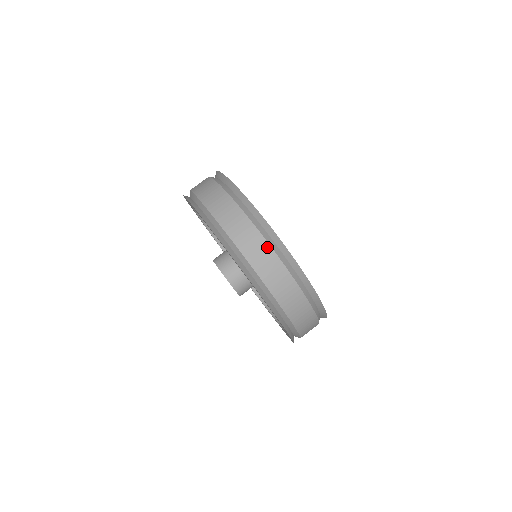
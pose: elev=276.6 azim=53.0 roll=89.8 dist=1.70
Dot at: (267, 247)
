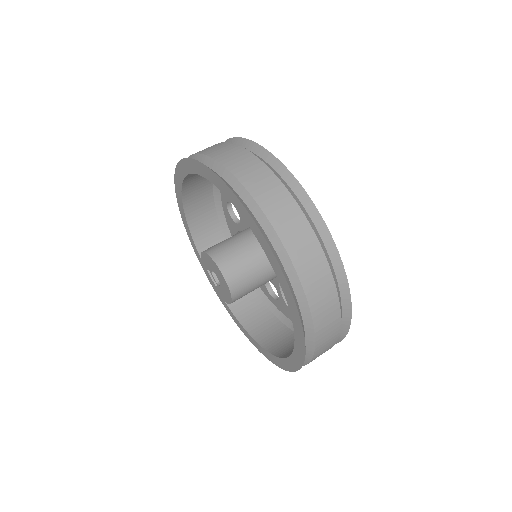
Dot at: occluded
